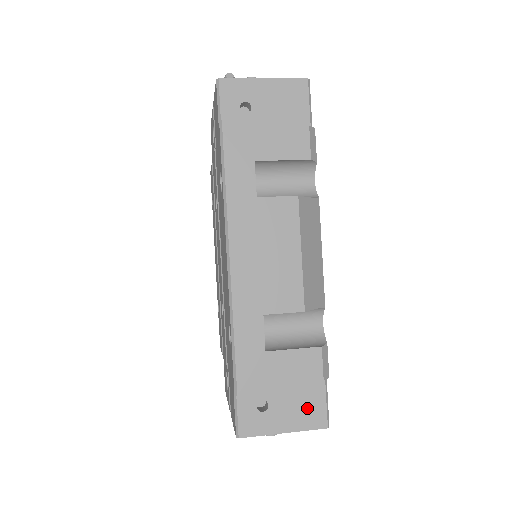
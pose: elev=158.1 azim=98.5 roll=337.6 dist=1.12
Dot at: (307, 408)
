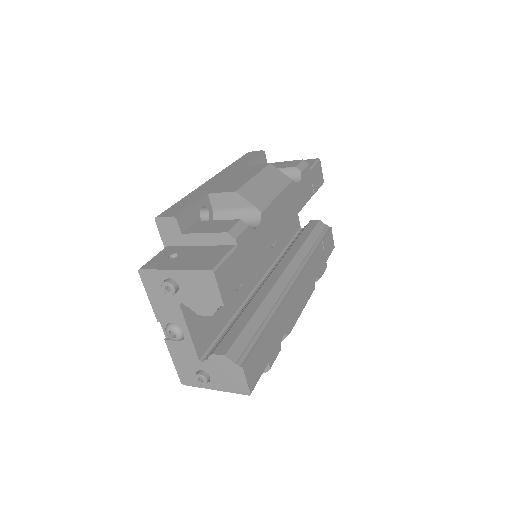
Dot at: (205, 259)
